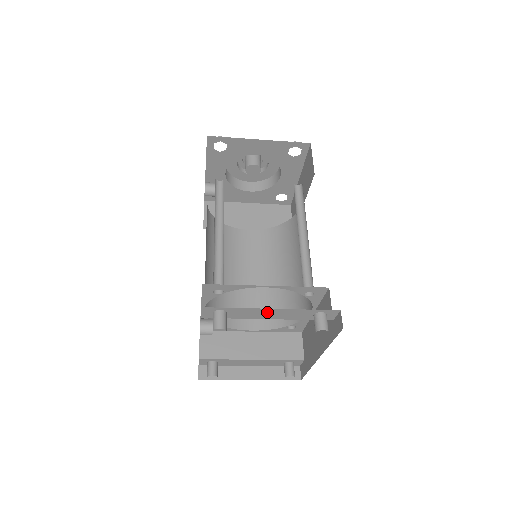
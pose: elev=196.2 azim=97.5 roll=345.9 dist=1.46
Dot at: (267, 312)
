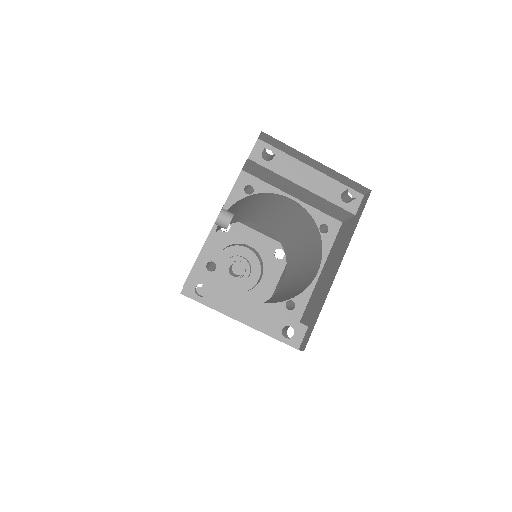
Dot at: (305, 172)
